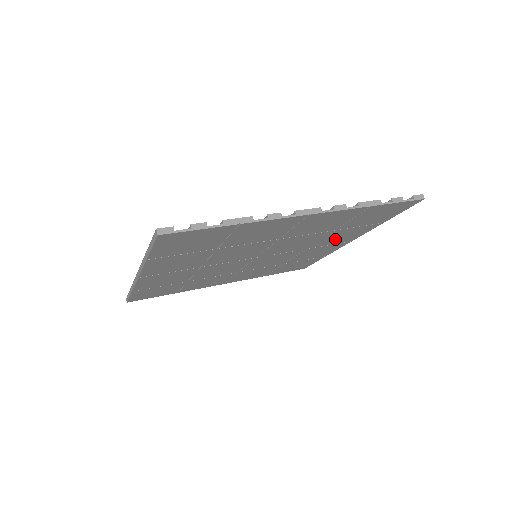
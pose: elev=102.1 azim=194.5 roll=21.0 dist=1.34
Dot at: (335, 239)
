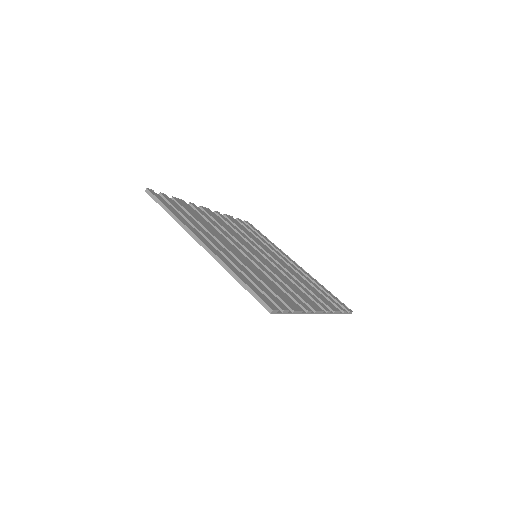
Dot at: occluded
